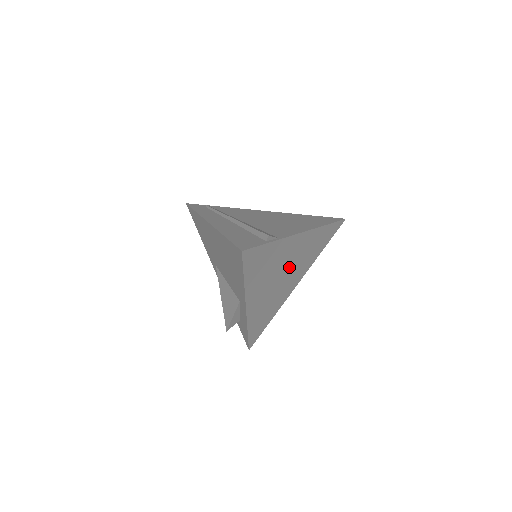
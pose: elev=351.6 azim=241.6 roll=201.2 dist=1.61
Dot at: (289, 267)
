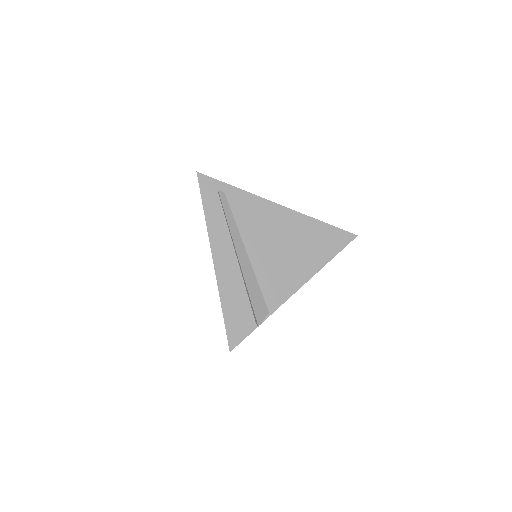
Dot at: occluded
